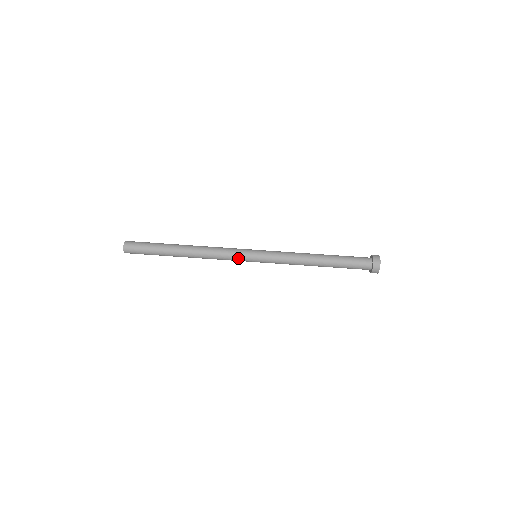
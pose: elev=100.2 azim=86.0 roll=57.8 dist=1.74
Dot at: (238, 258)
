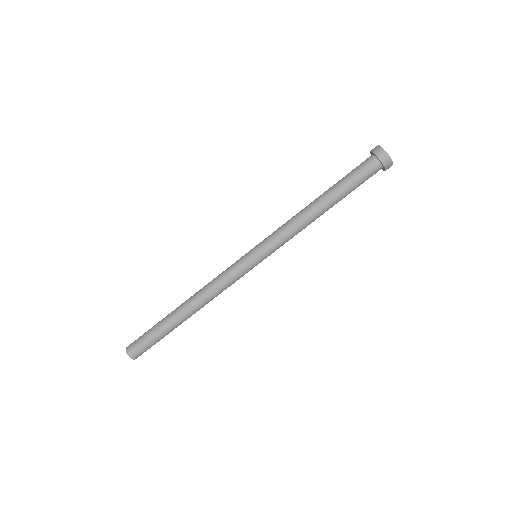
Dot at: (242, 275)
